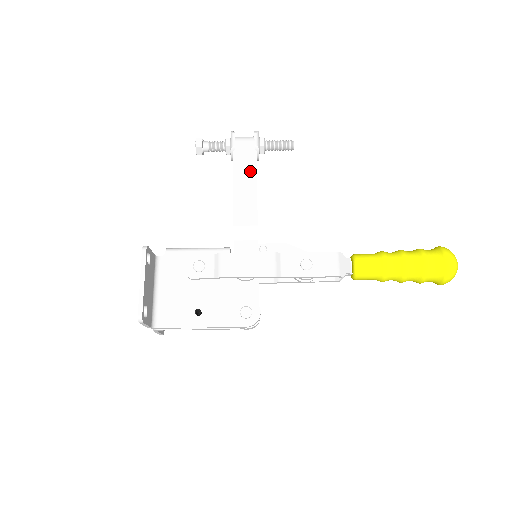
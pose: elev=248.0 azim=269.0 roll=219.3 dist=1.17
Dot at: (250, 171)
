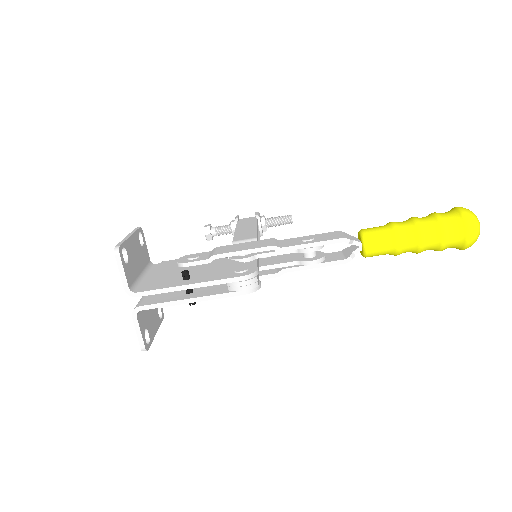
Dot at: (251, 224)
